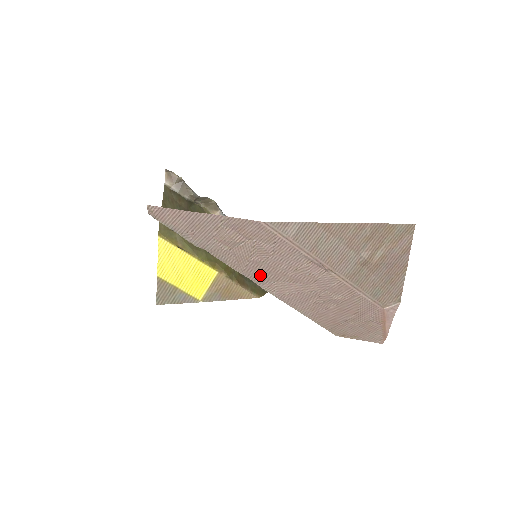
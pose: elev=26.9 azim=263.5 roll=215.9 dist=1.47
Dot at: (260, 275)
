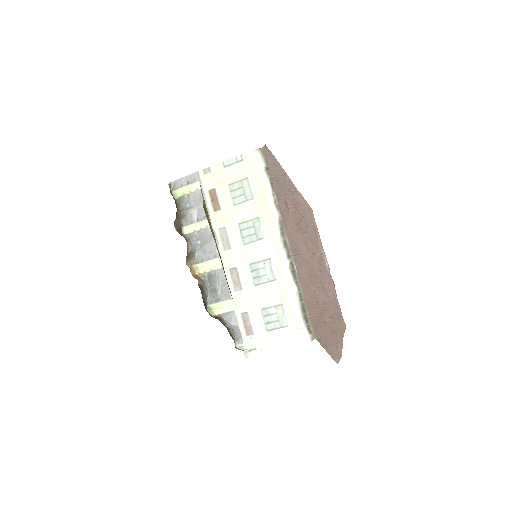
Dot at: (295, 242)
